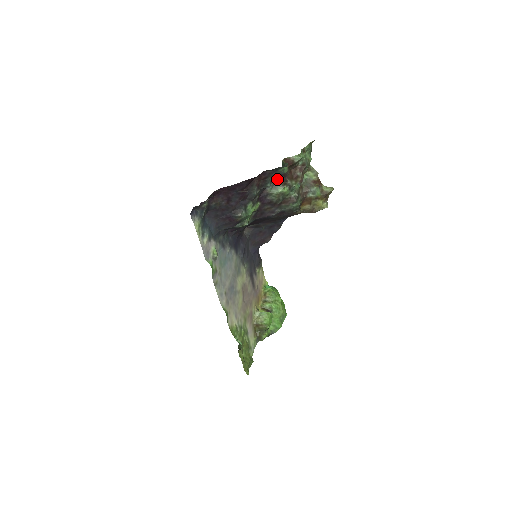
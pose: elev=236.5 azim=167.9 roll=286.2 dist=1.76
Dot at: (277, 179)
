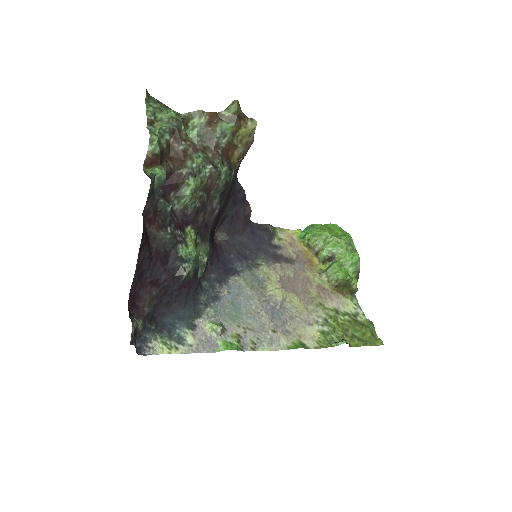
Dot at: (169, 188)
